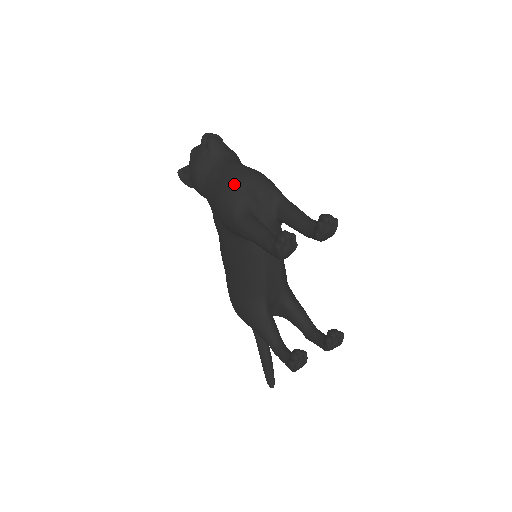
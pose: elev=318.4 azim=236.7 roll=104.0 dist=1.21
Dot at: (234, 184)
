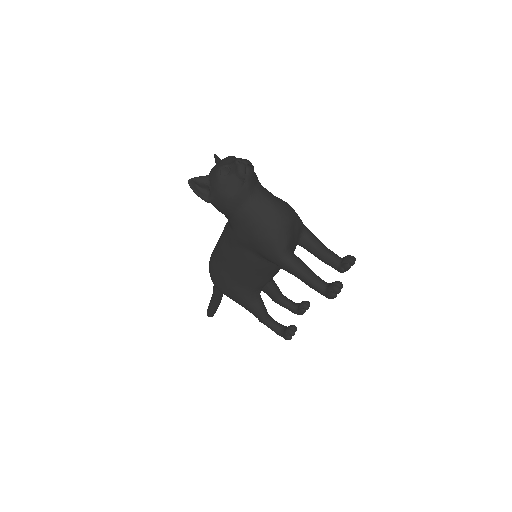
Dot at: (282, 228)
